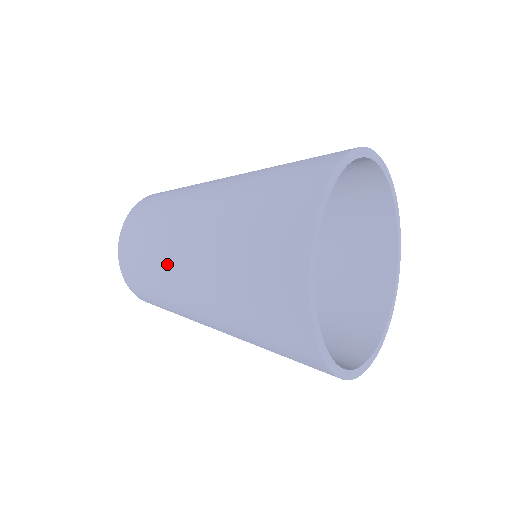
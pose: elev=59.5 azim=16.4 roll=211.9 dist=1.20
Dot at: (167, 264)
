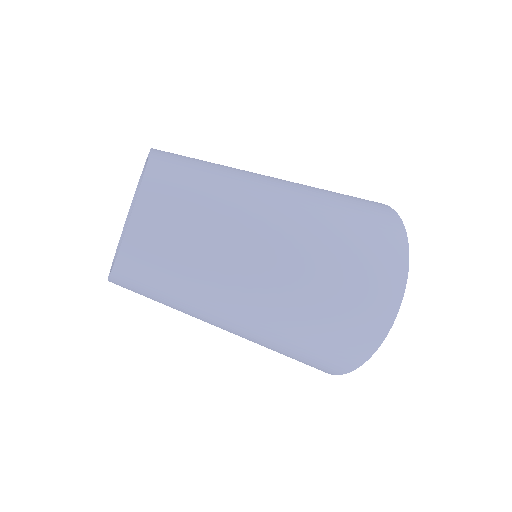
Dot at: (236, 241)
